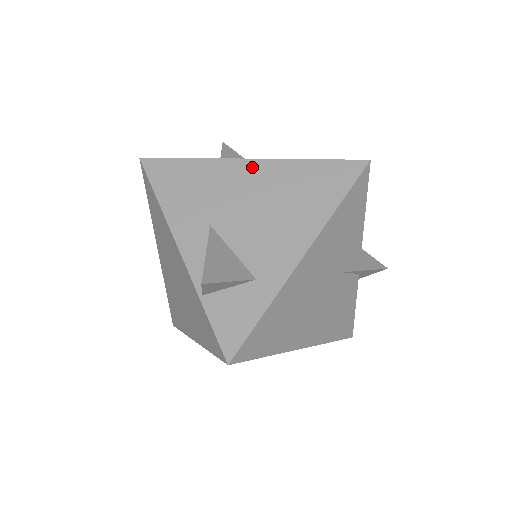
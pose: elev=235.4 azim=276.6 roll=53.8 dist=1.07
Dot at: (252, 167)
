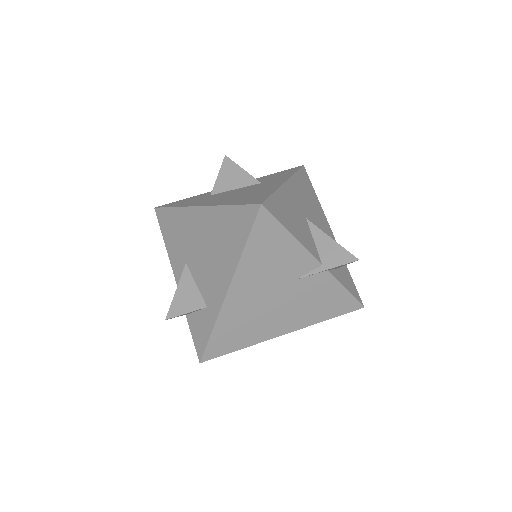
Dot at: (200, 214)
